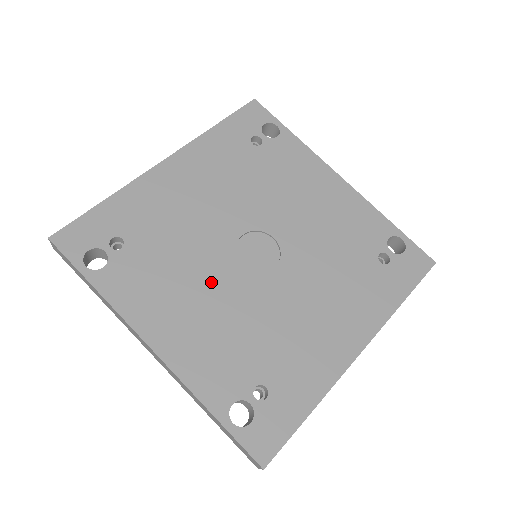
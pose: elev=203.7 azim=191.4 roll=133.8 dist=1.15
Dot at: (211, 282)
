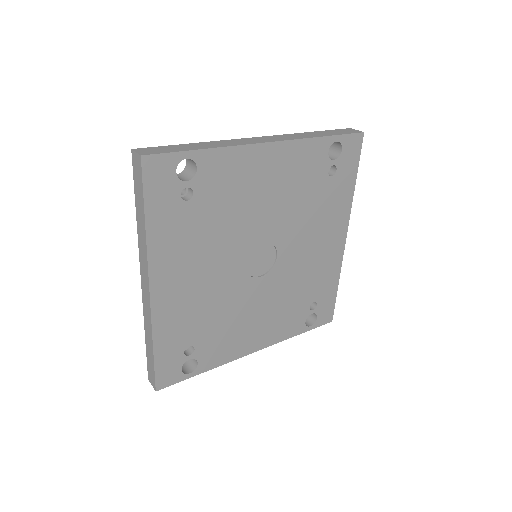
Dot at: (253, 303)
